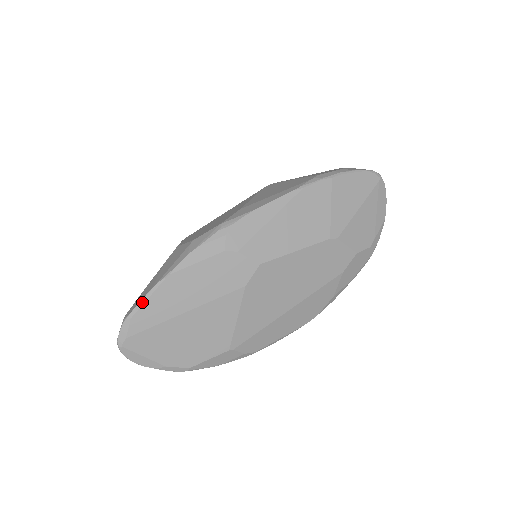
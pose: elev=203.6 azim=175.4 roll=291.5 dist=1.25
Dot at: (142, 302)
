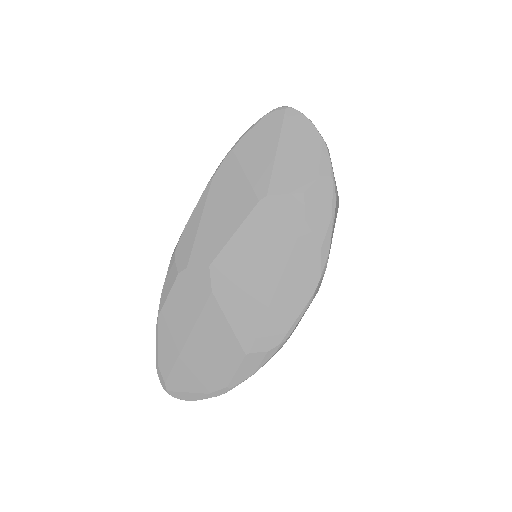
Dot at: (157, 348)
